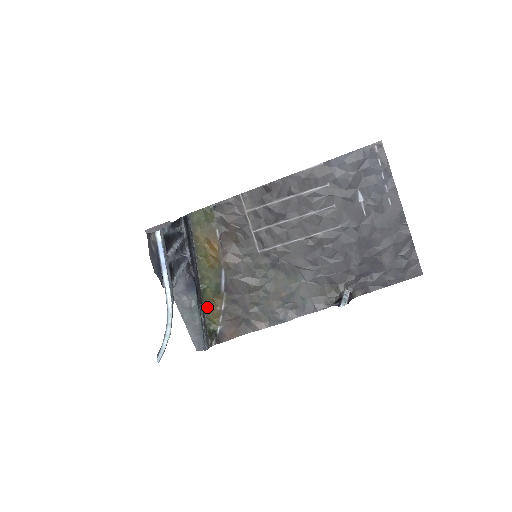
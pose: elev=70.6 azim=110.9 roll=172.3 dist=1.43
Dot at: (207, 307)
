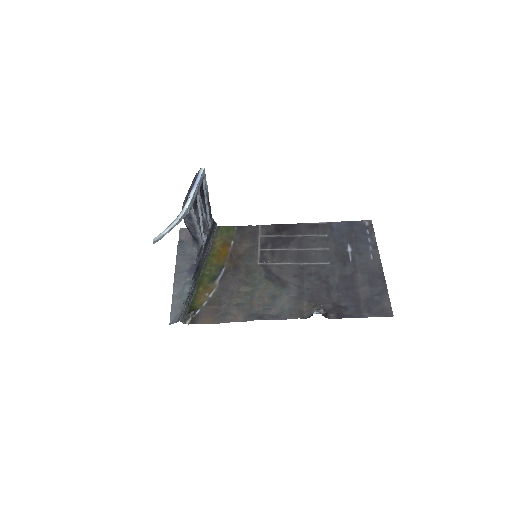
Dot at: (198, 291)
